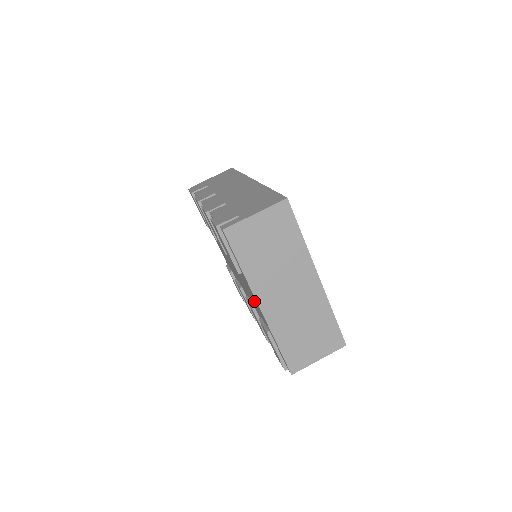
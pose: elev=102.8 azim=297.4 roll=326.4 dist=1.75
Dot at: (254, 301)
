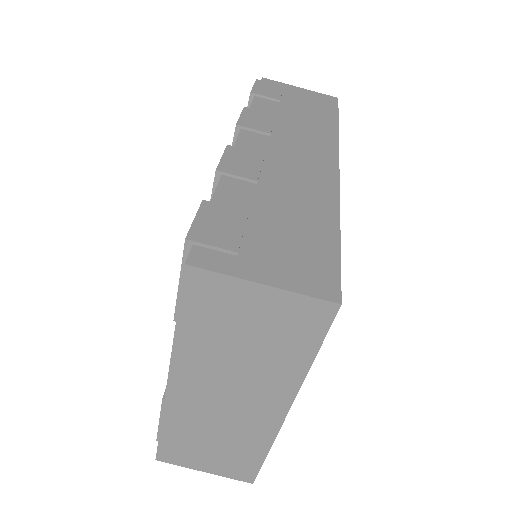
Dot at: occluded
